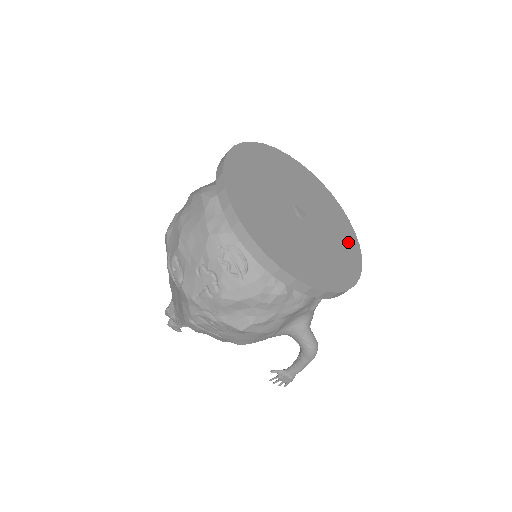
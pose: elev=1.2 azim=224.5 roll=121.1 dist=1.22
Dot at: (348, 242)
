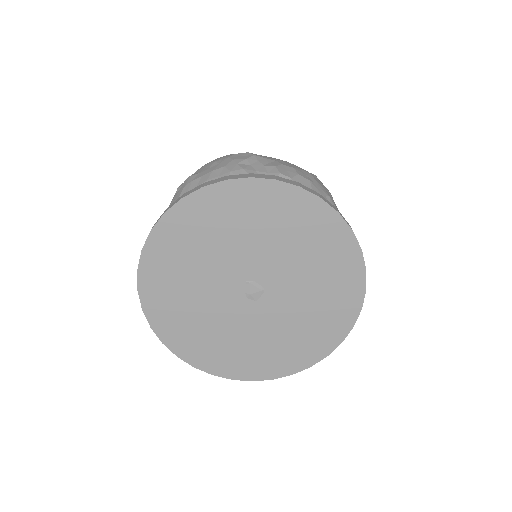
Dot at: (329, 324)
